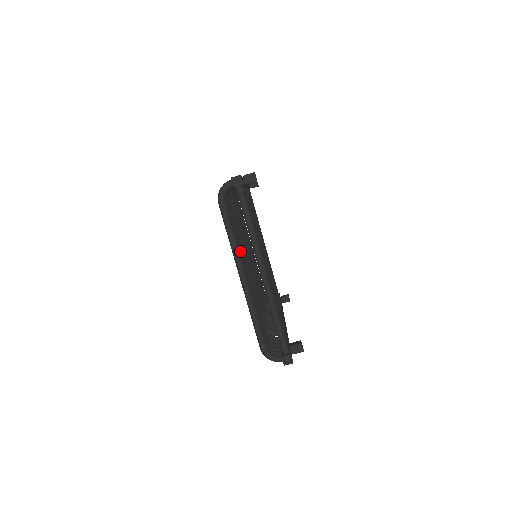
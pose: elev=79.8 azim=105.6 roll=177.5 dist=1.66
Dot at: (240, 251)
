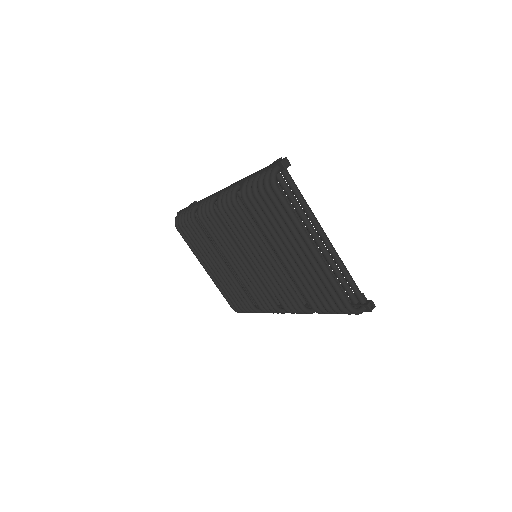
Dot at: (297, 230)
